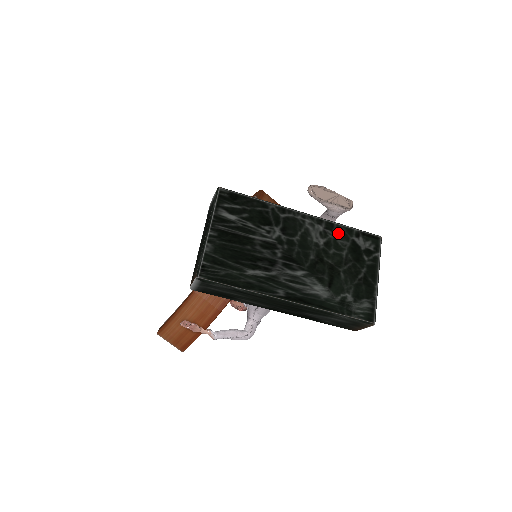
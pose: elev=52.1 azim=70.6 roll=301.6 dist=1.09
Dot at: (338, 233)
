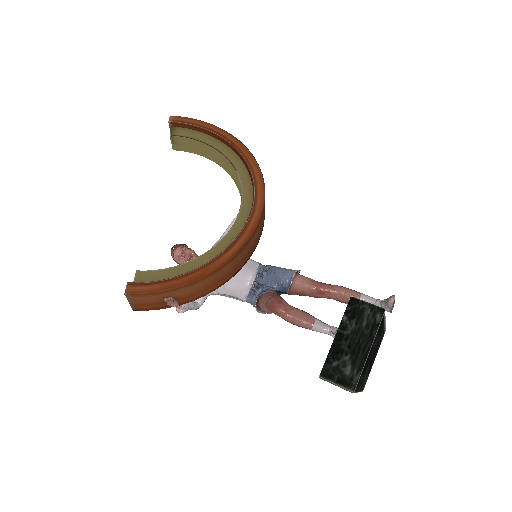
Dot at: occluded
